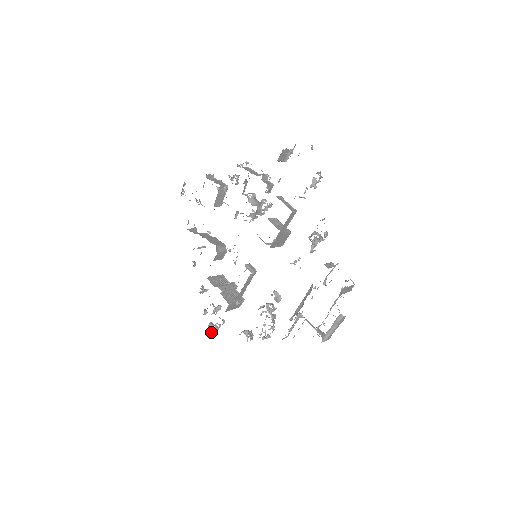
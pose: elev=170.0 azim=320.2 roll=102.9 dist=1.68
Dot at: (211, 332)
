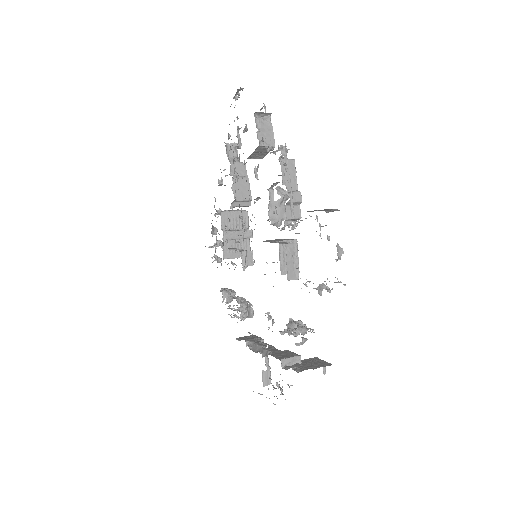
Dot at: (216, 248)
